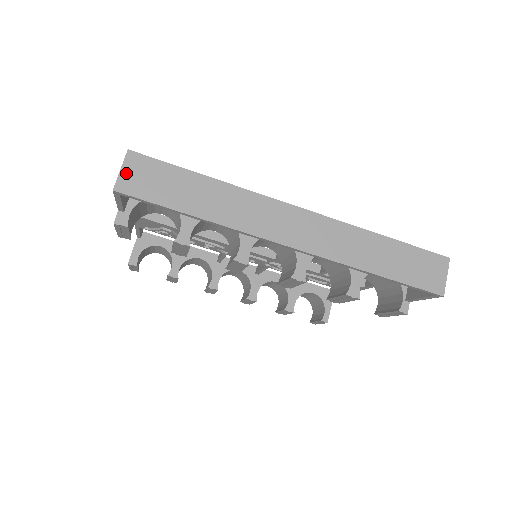
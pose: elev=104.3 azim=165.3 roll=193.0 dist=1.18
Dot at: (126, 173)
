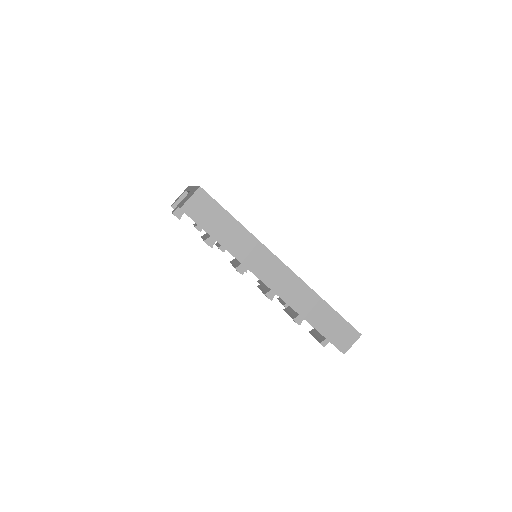
Dot at: (192, 201)
